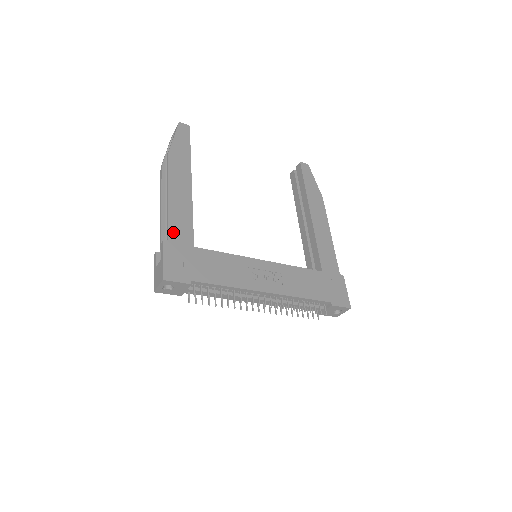
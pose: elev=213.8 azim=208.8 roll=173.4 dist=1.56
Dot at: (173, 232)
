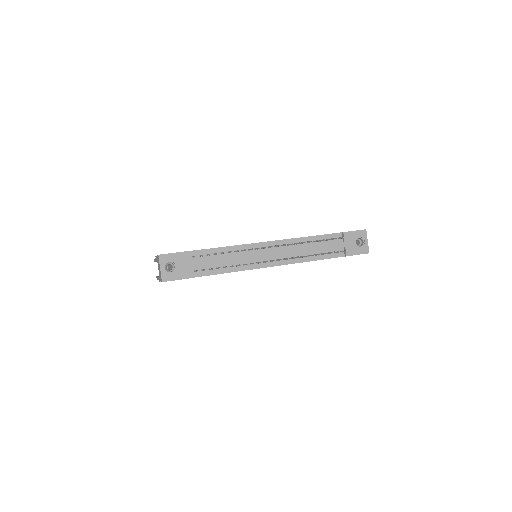
Dot at: occluded
